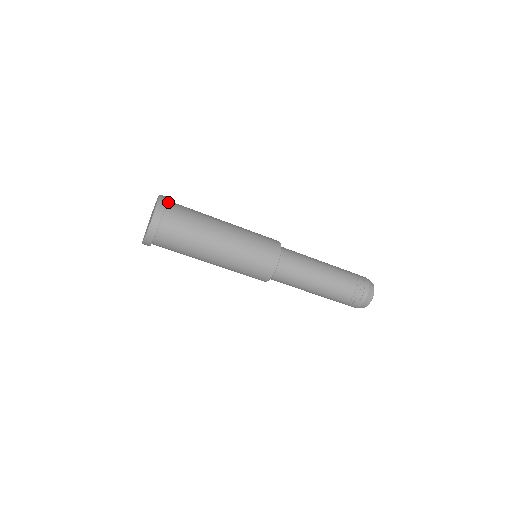
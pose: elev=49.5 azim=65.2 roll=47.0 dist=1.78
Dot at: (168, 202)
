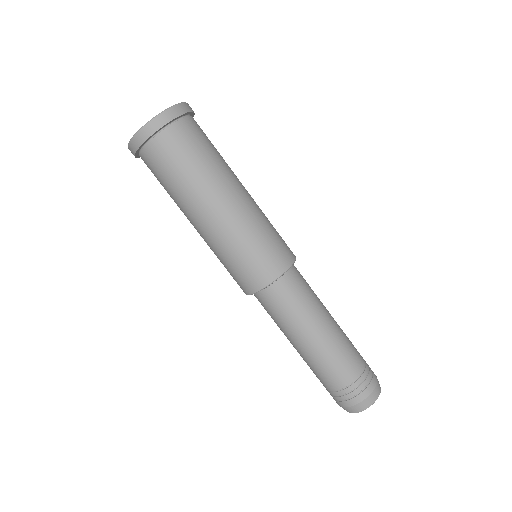
Dot at: occluded
